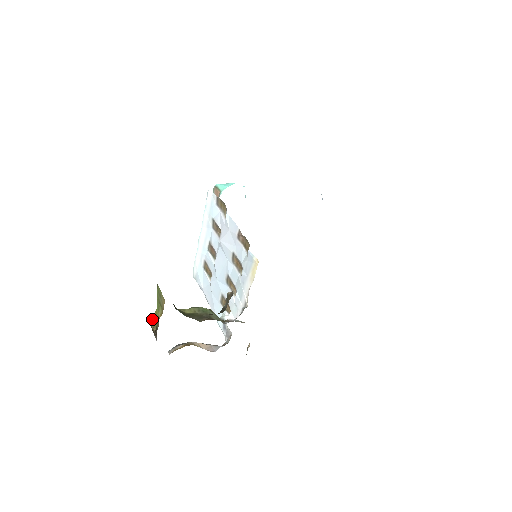
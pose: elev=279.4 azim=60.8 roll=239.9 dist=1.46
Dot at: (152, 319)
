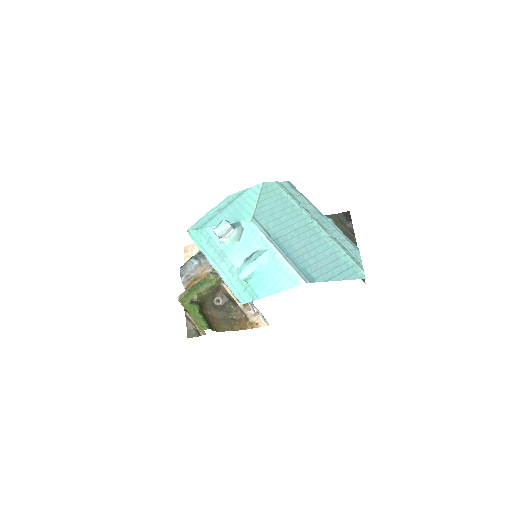
Dot at: occluded
